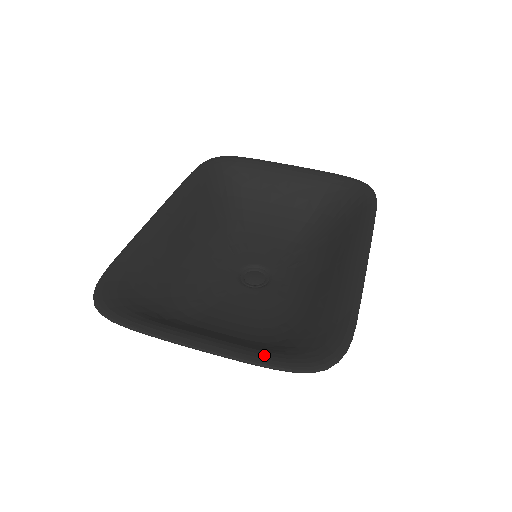
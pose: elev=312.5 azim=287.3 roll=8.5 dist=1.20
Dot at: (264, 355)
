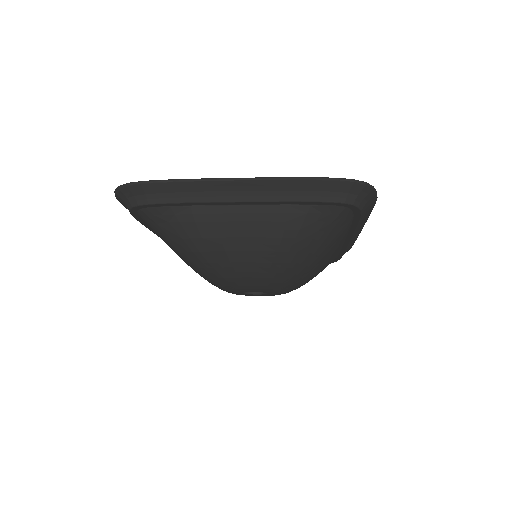
Dot at: occluded
